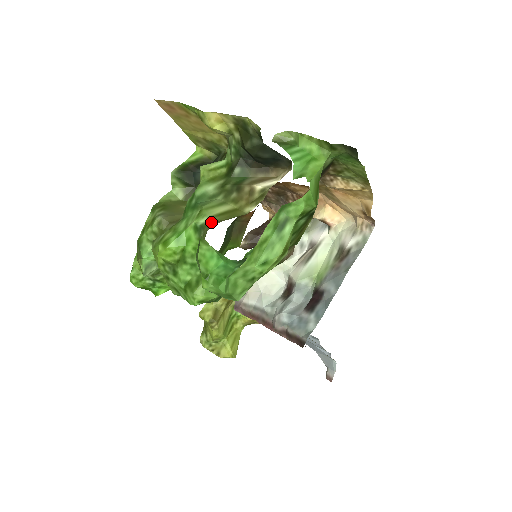
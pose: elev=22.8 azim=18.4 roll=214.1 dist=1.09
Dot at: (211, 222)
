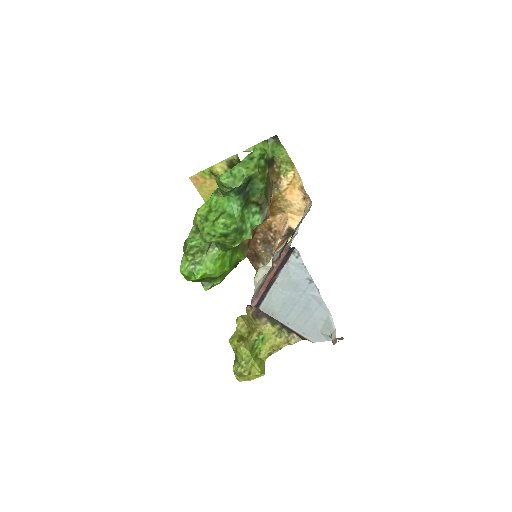
Dot at: occluded
